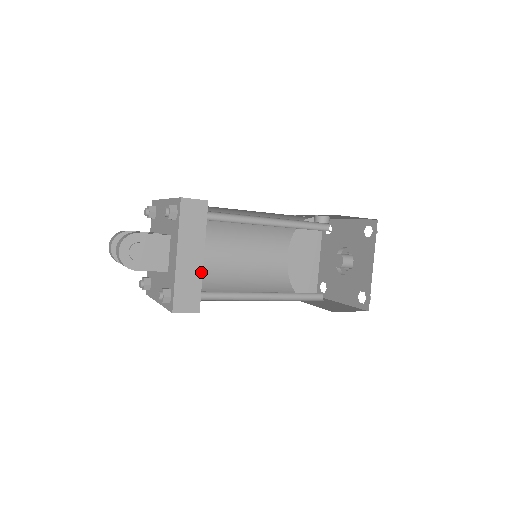
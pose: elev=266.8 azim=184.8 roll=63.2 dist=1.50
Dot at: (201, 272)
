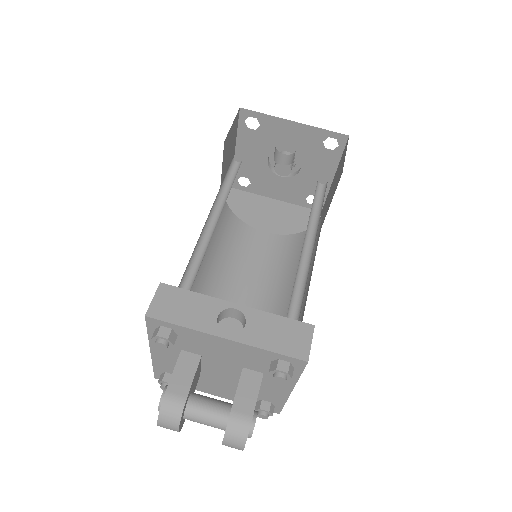
Dot at: occluded
